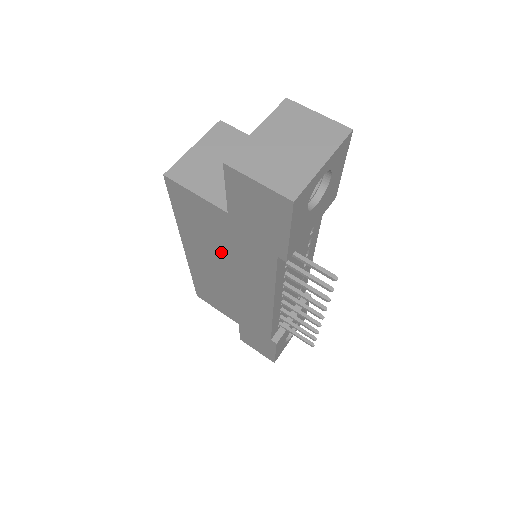
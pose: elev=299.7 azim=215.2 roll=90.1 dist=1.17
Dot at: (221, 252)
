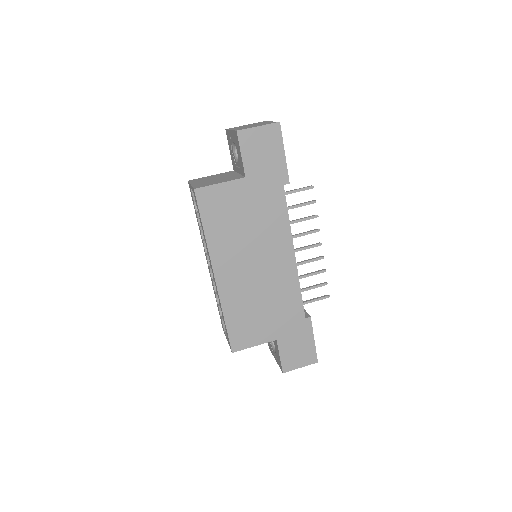
Dot at: (246, 234)
